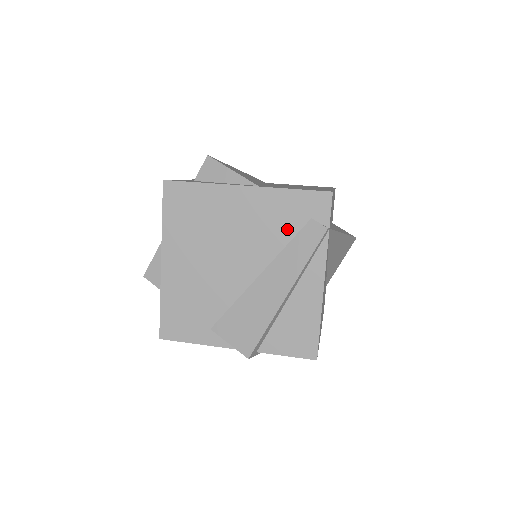
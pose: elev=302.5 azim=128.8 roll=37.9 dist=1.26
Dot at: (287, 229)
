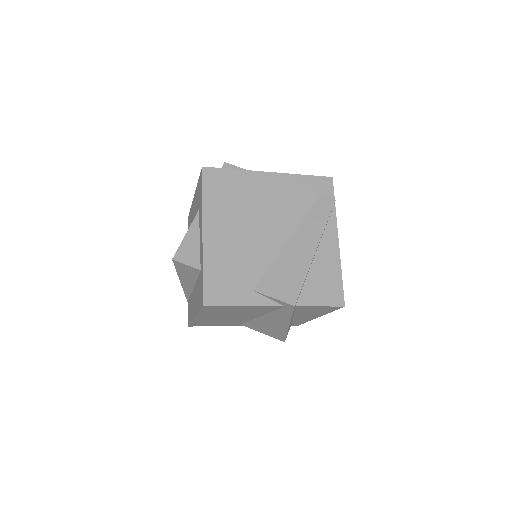
Dot at: (305, 203)
